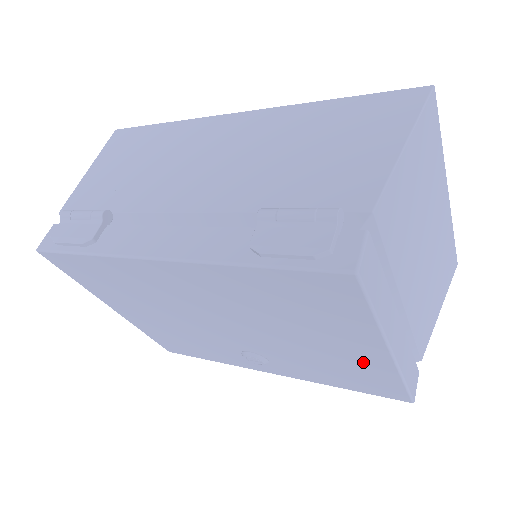
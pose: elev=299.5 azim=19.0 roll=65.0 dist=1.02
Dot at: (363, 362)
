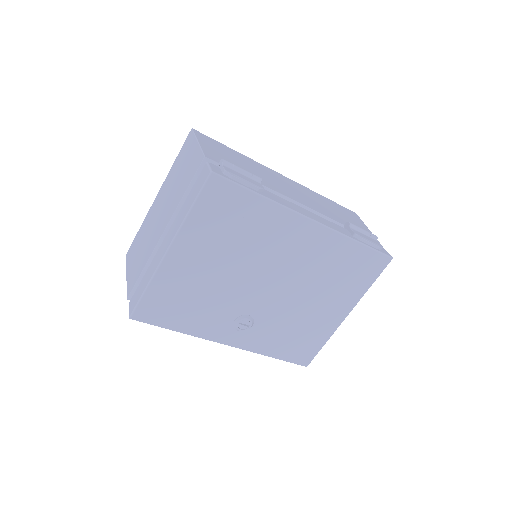
Dot at: (324, 324)
